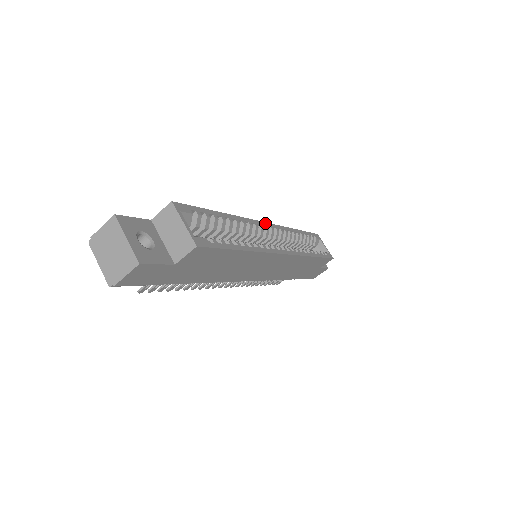
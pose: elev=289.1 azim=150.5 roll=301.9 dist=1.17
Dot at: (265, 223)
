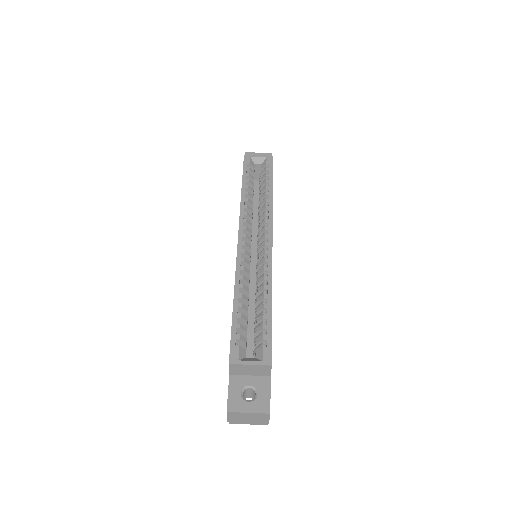
Dot at: (239, 242)
